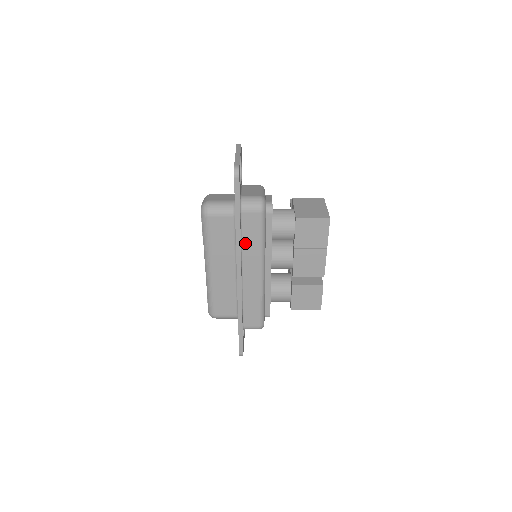
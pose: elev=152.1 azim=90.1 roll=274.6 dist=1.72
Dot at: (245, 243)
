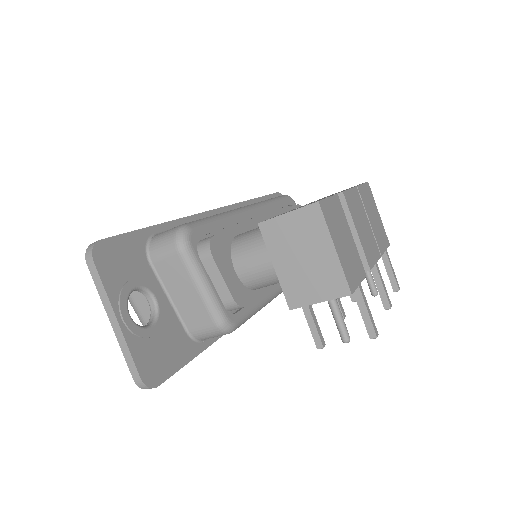
Dot at: occluded
